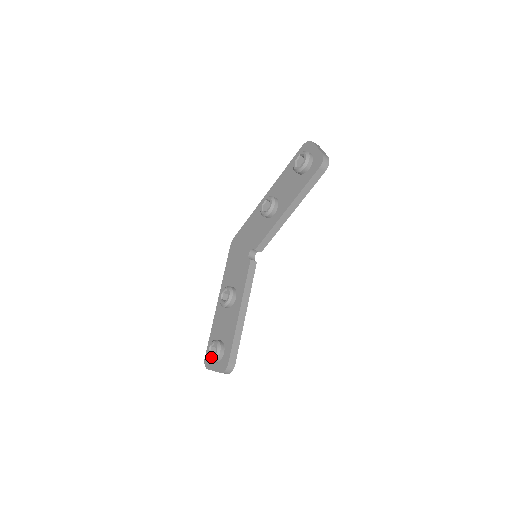
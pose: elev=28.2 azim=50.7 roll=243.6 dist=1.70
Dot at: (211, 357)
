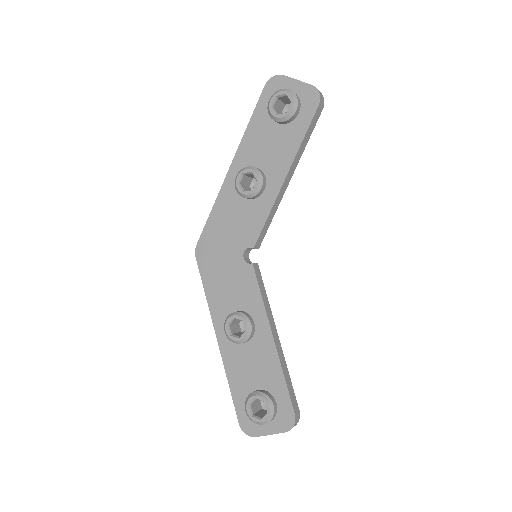
Dot at: (262, 419)
